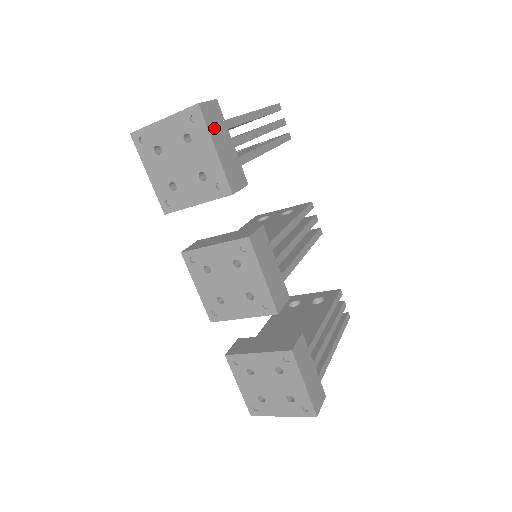
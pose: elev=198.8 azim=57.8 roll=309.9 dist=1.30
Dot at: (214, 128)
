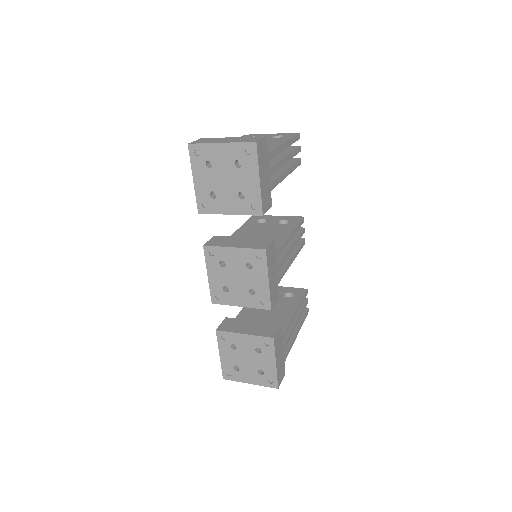
Dot at: (261, 161)
